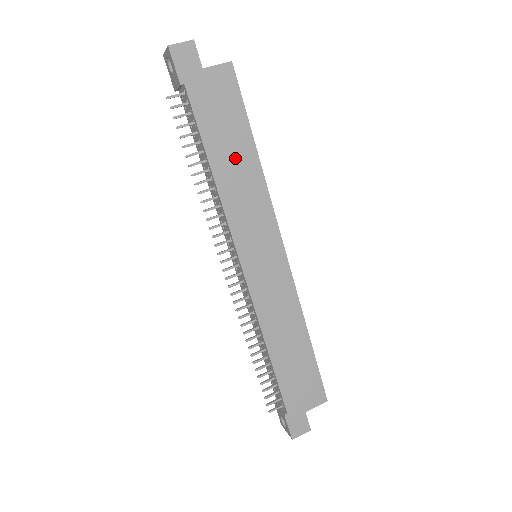
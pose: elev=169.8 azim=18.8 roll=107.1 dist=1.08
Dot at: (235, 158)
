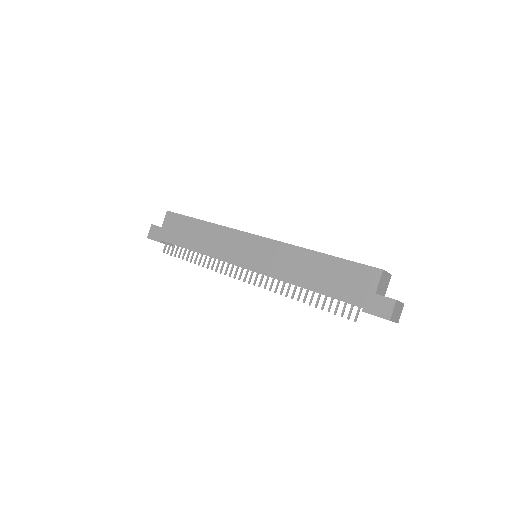
Dot at: (199, 235)
